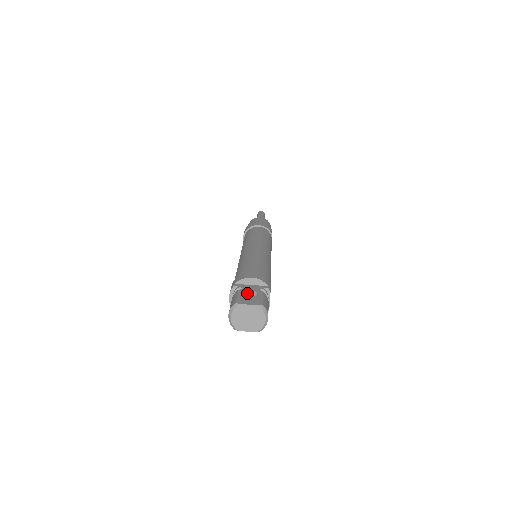
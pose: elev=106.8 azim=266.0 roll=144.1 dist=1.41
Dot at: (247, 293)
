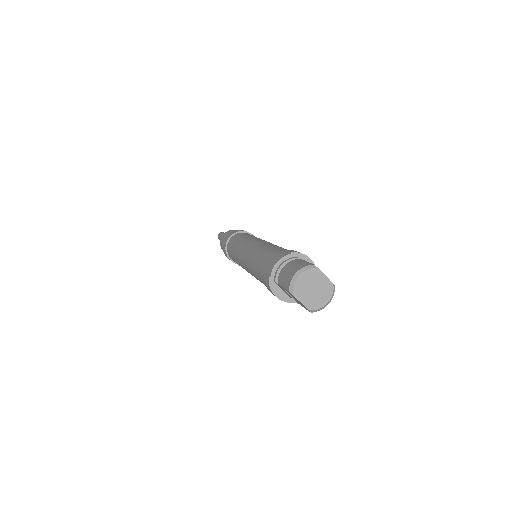
Dot at: occluded
